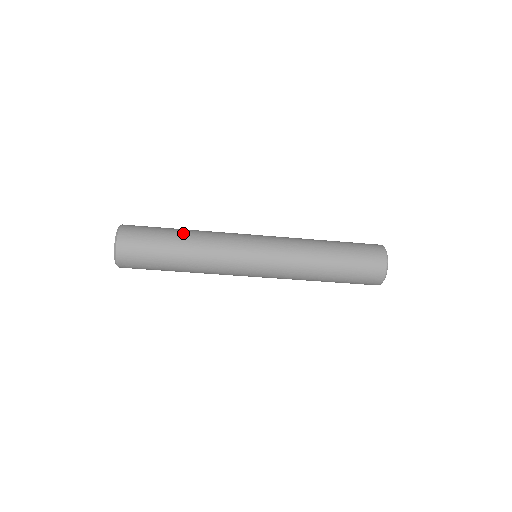
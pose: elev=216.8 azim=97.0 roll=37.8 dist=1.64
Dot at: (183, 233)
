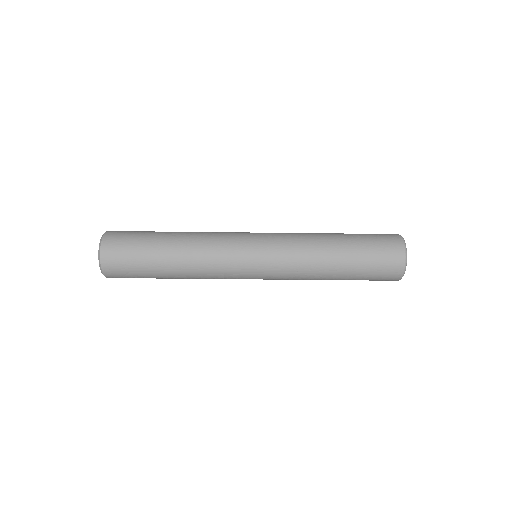
Dot at: (170, 251)
